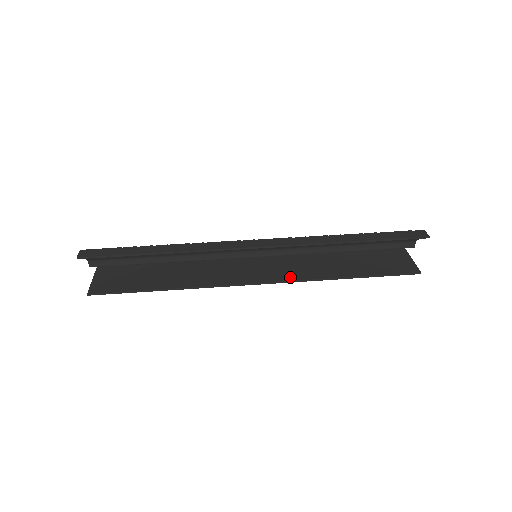
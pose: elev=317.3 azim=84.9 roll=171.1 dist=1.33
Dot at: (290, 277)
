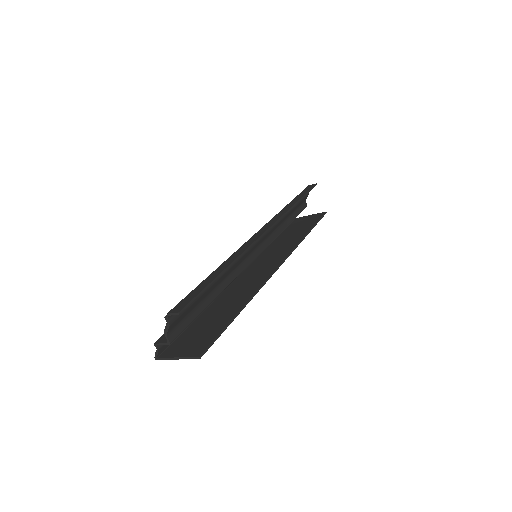
Dot at: (286, 253)
